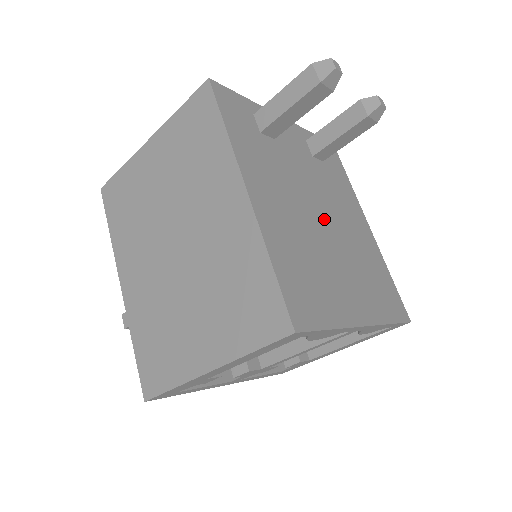
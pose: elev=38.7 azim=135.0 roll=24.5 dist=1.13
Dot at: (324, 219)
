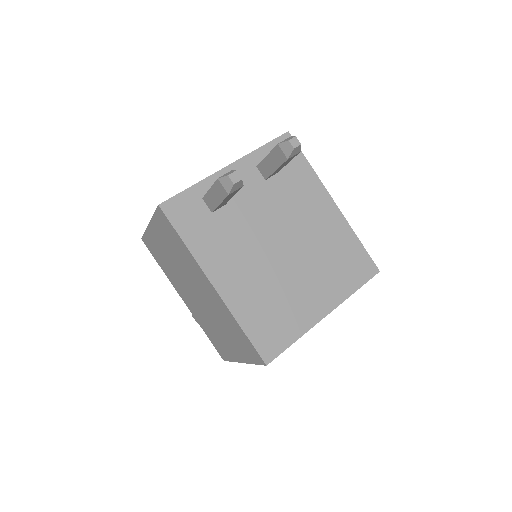
Dot at: (283, 245)
